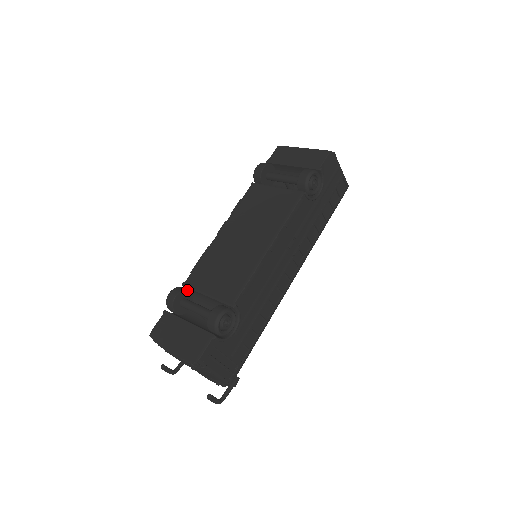
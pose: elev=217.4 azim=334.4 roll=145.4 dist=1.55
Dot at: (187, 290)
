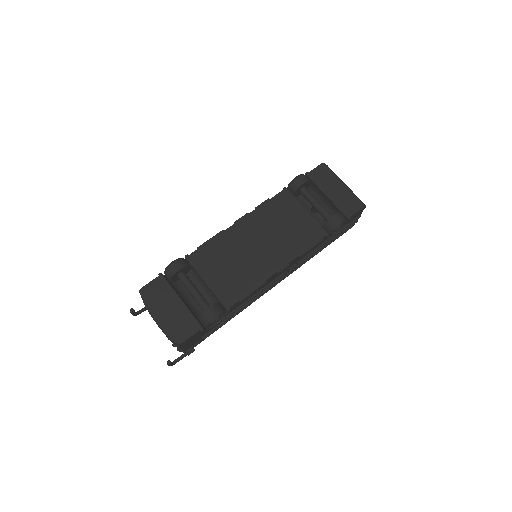
Dot at: (189, 266)
